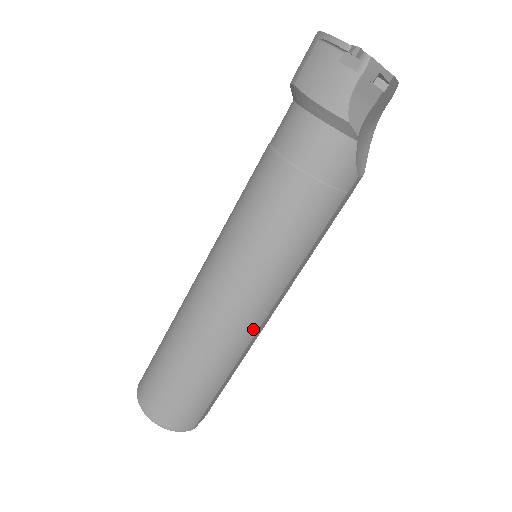
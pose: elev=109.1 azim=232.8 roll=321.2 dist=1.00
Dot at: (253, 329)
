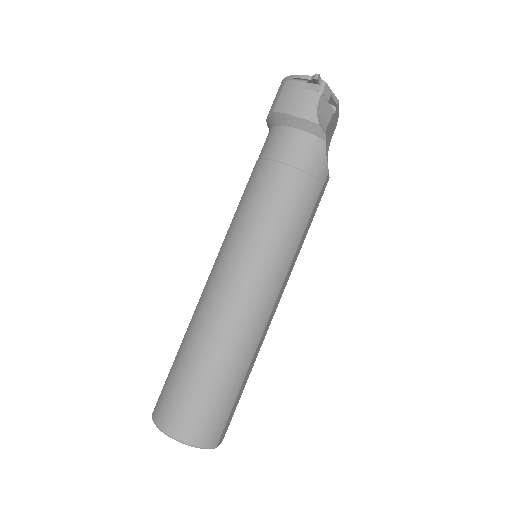
Dot at: (266, 314)
